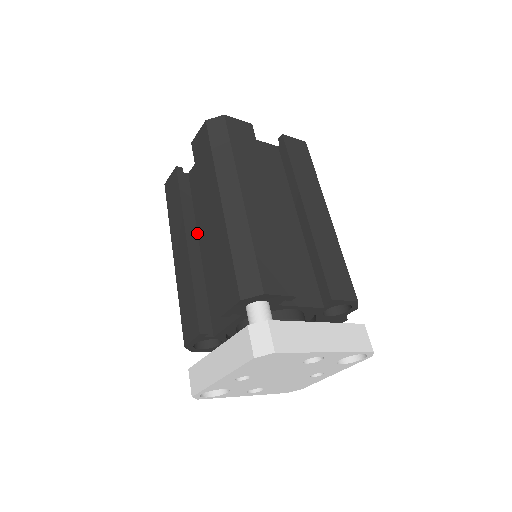
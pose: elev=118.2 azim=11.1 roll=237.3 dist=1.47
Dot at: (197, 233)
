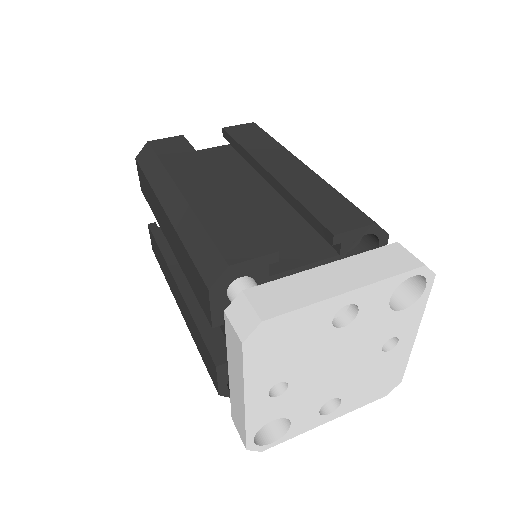
Dot at: occluded
